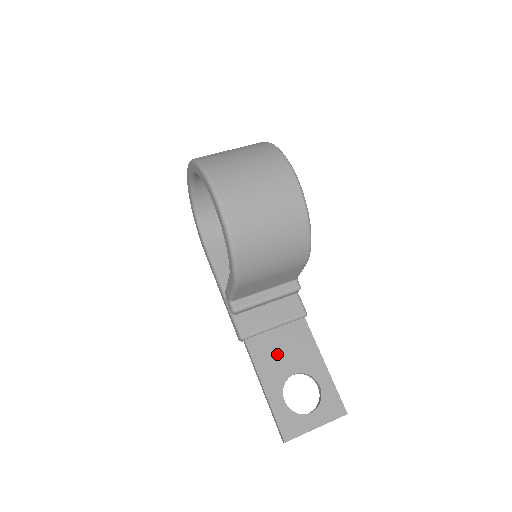
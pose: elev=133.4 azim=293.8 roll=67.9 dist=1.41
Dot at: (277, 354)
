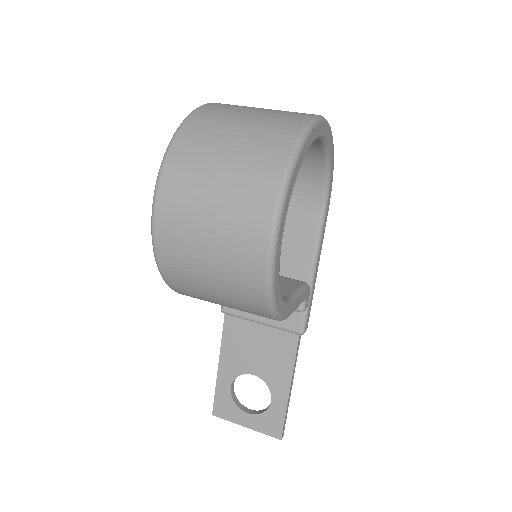
Dot at: (248, 347)
